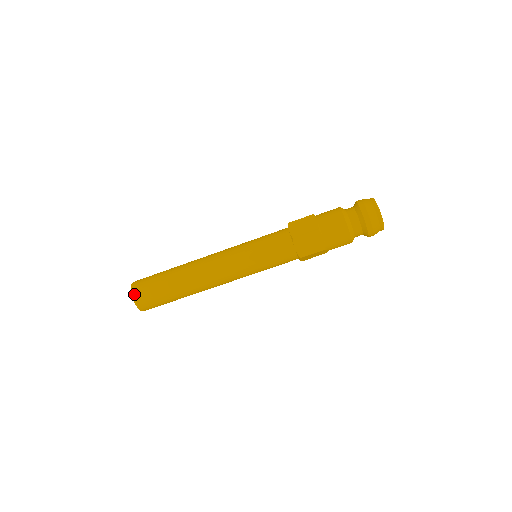
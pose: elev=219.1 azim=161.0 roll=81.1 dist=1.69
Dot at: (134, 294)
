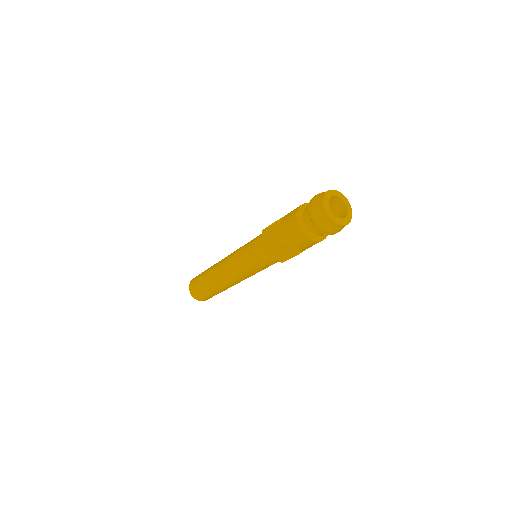
Dot at: (192, 294)
